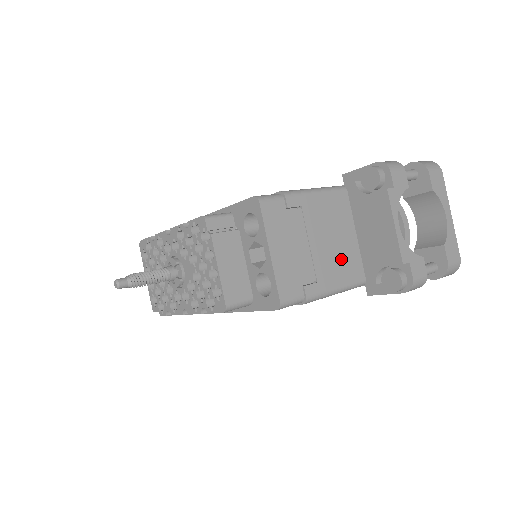
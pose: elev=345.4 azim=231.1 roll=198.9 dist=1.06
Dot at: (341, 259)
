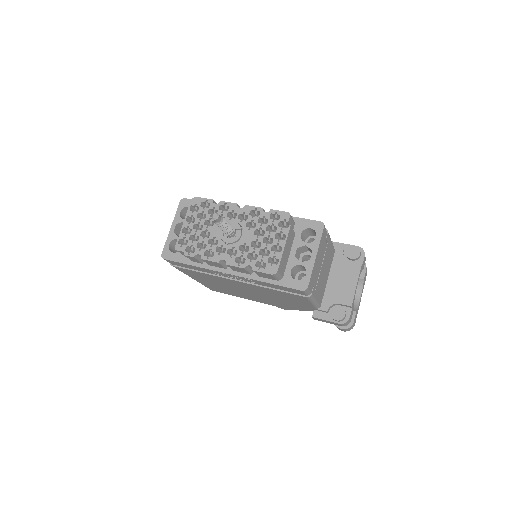
Dot at: (322, 286)
